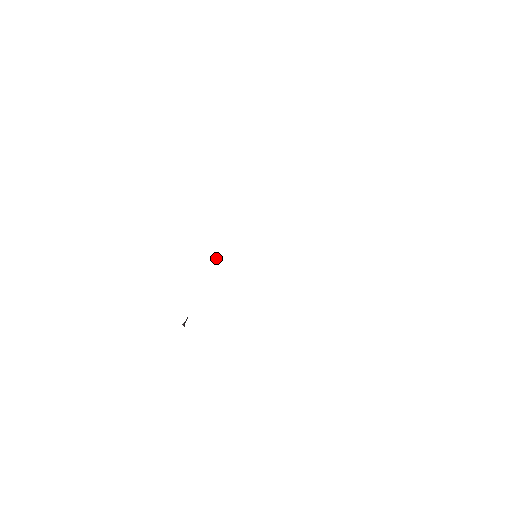
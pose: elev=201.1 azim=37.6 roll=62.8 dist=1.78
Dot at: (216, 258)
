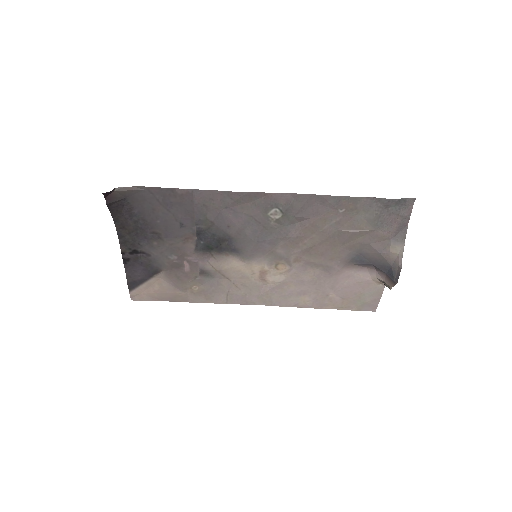
Dot at: (133, 281)
